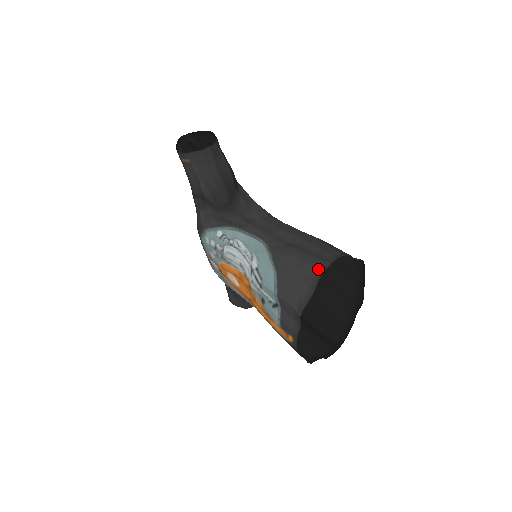
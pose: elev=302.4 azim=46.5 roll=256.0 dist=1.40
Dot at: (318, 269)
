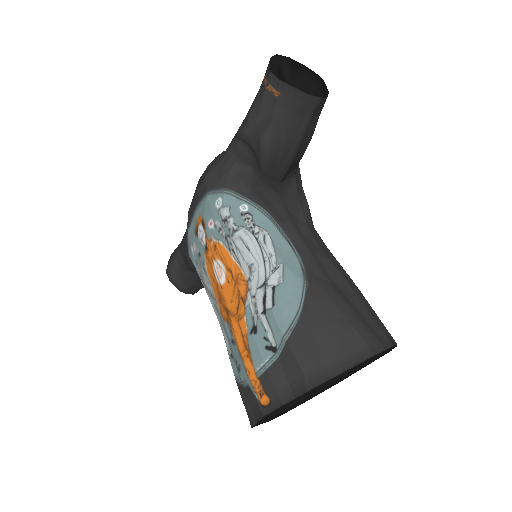
Dot at: (367, 347)
